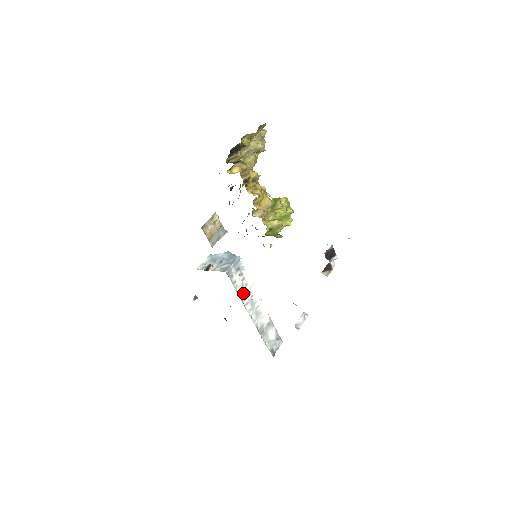
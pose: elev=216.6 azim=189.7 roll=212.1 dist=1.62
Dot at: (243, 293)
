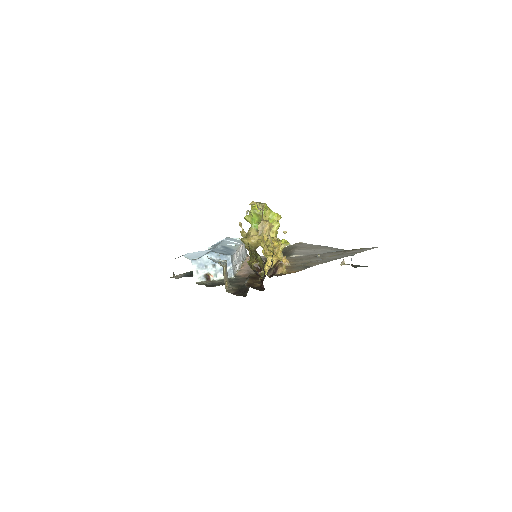
Dot at: (237, 265)
